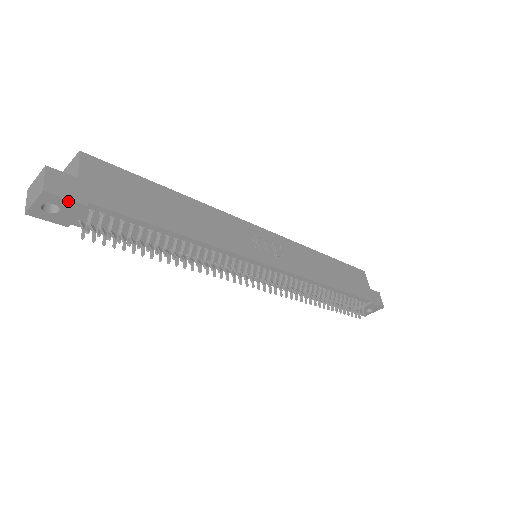
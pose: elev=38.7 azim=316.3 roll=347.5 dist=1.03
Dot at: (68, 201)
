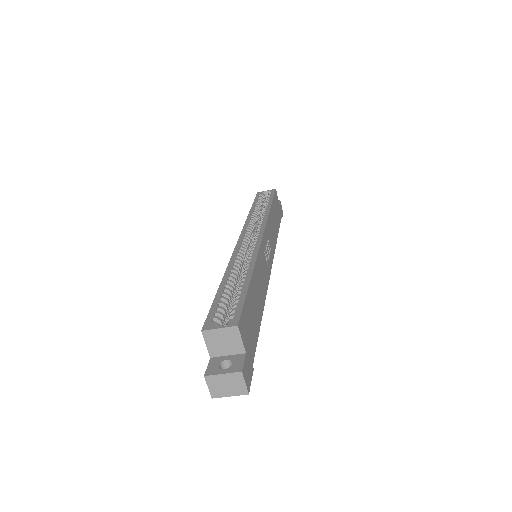
Dot at: (249, 379)
